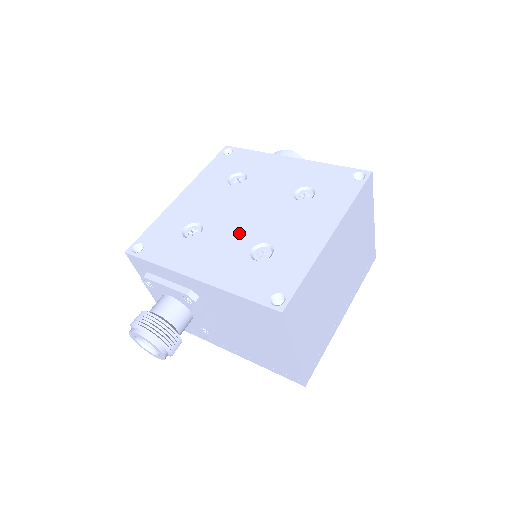
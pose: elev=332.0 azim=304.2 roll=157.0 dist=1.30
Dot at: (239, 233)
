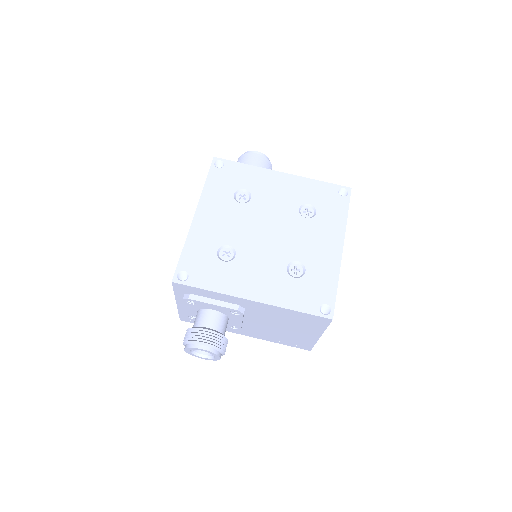
Dot at: (270, 253)
